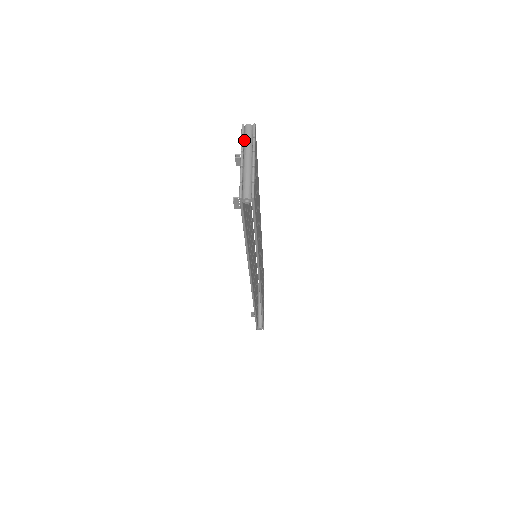
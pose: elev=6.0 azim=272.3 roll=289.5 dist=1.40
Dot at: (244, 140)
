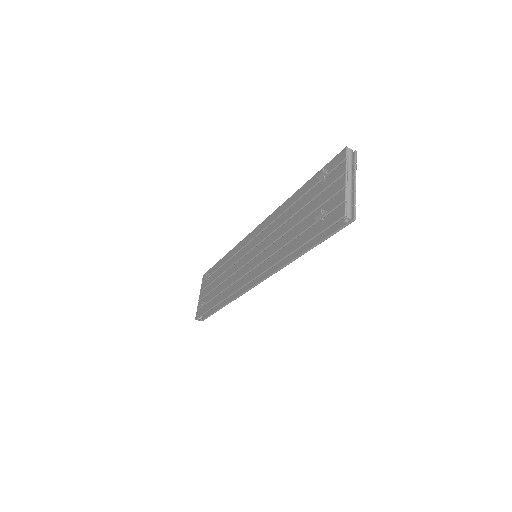
Dot at: (346, 162)
